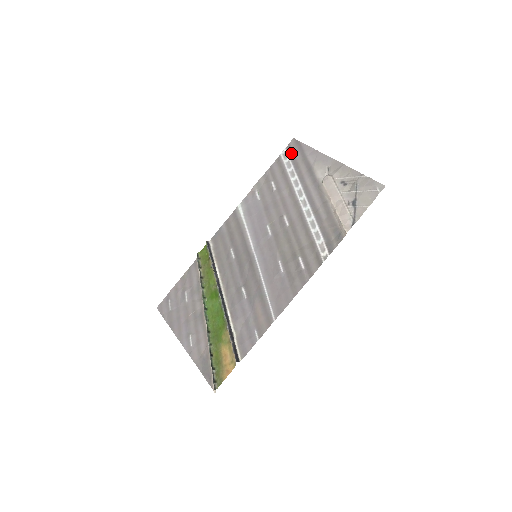
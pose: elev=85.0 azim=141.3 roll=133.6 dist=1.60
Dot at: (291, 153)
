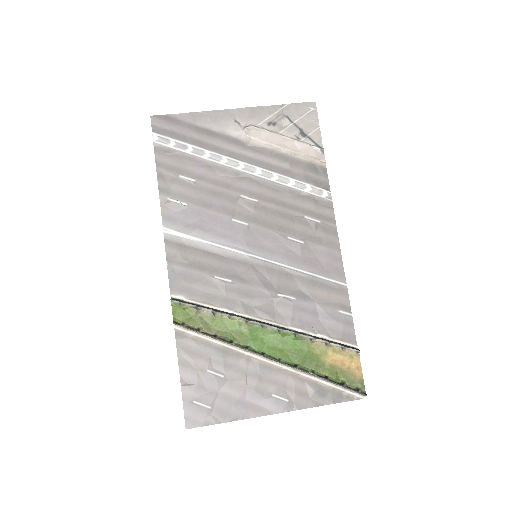
Dot at: (168, 133)
